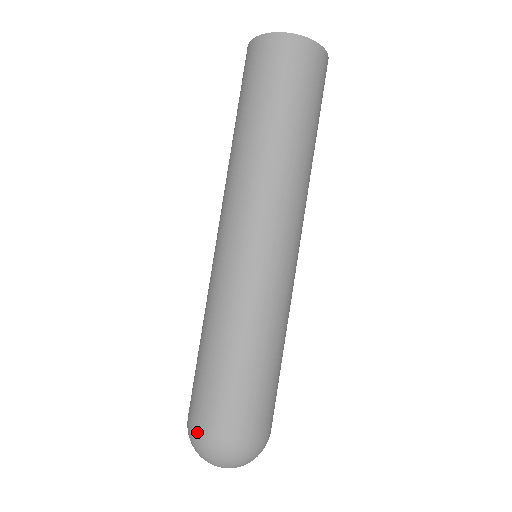
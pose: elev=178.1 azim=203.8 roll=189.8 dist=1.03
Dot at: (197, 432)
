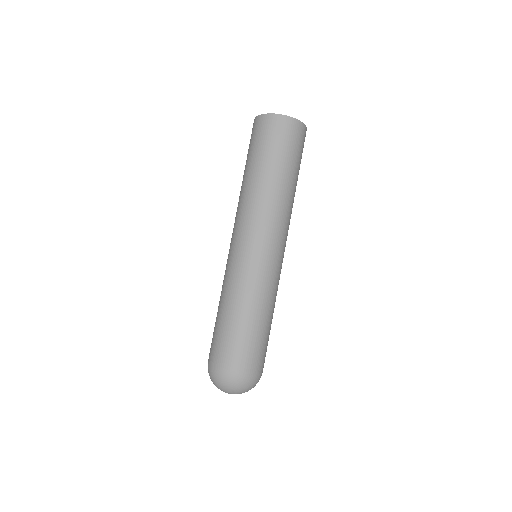
Dot at: occluded
